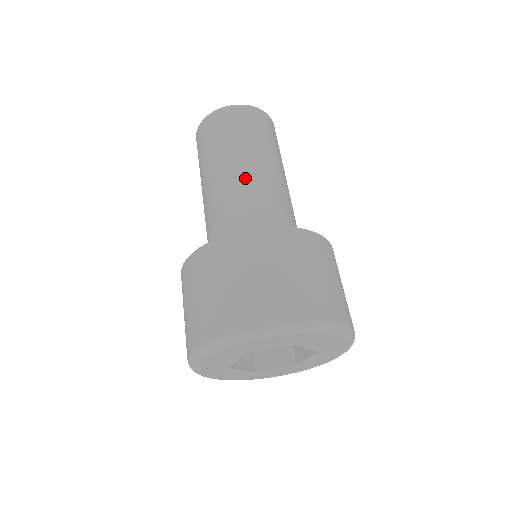
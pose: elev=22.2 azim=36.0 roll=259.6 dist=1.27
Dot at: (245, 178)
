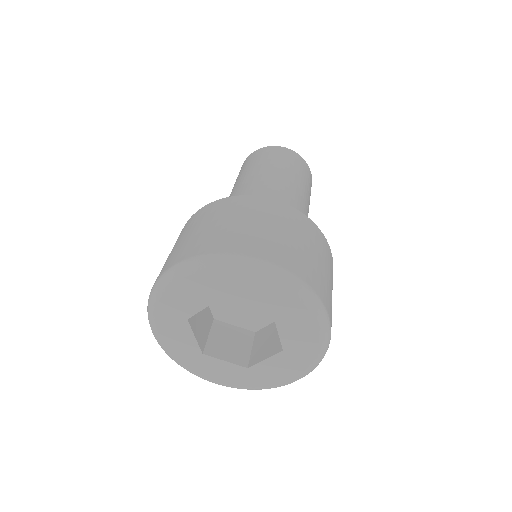
Dot at: (281, 188)
